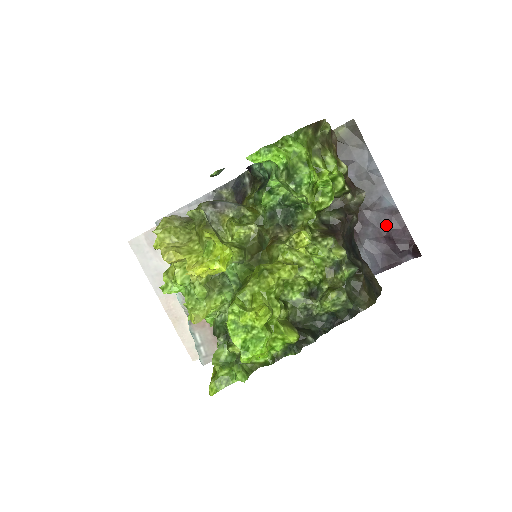
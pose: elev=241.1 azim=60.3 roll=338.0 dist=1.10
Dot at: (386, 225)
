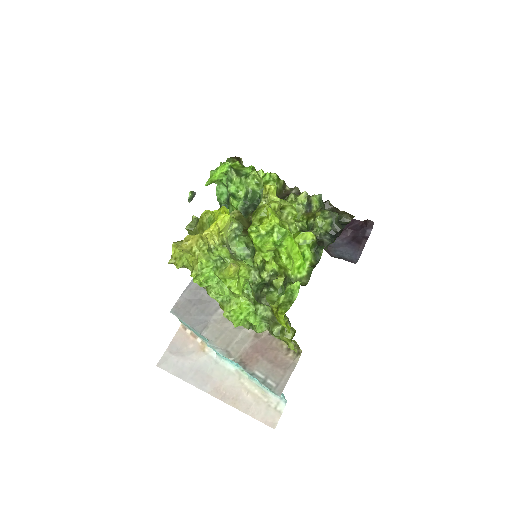
Dot at: occluded
